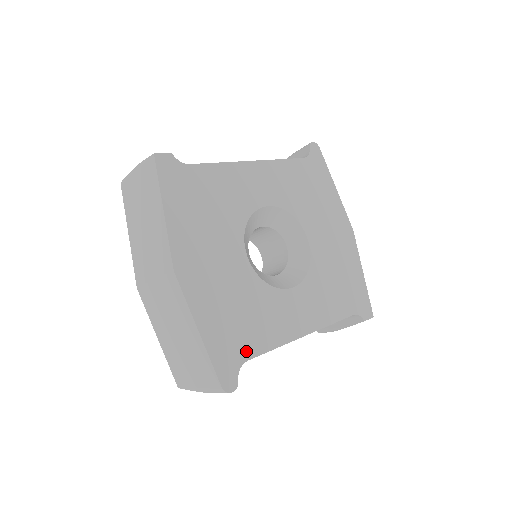
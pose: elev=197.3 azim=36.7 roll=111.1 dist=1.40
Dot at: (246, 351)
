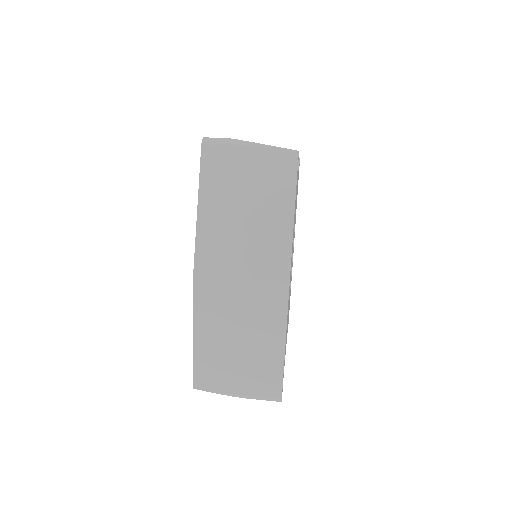
Dot at: occluded
